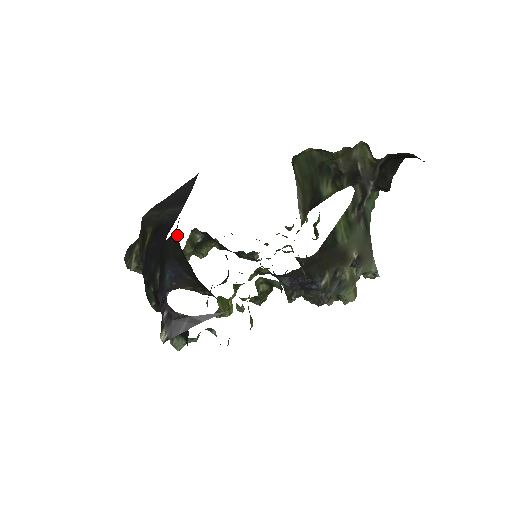
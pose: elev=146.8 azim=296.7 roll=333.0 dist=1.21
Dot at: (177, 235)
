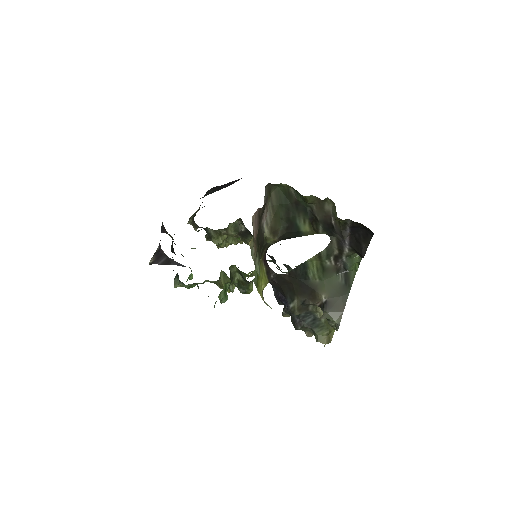
Dot at: occluded
